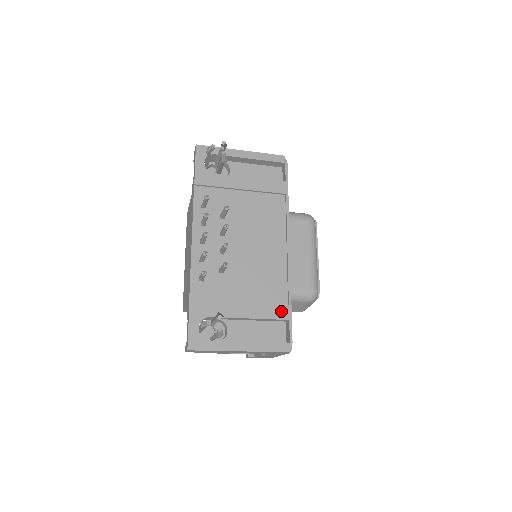
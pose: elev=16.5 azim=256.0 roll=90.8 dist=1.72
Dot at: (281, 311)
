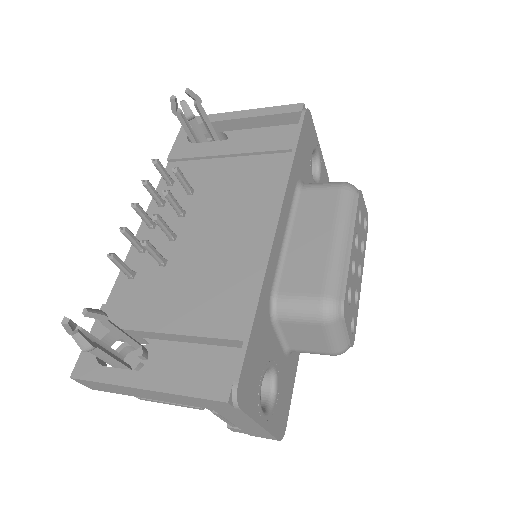
Dot at: (233, 324)
